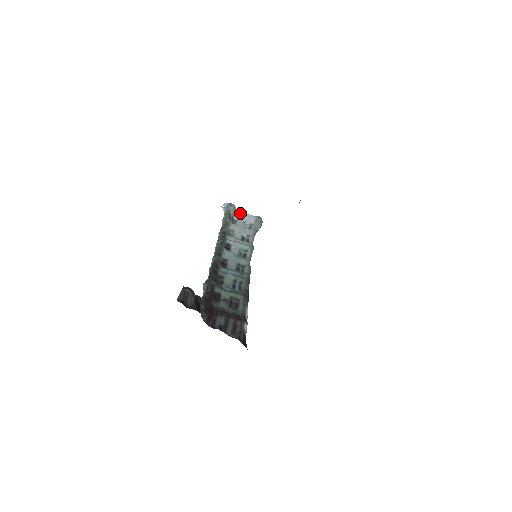
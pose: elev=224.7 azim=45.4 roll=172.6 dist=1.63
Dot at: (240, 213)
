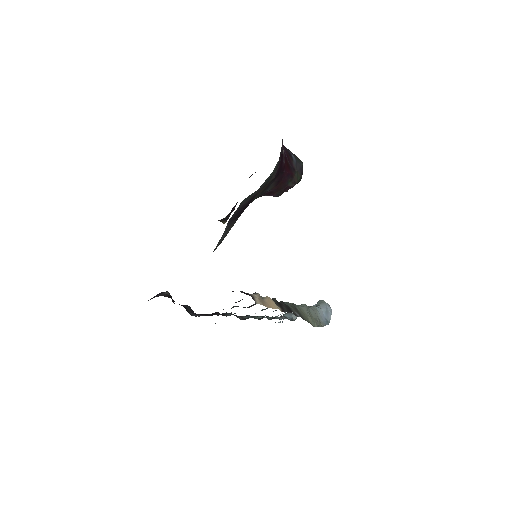
Dot at: occluded
